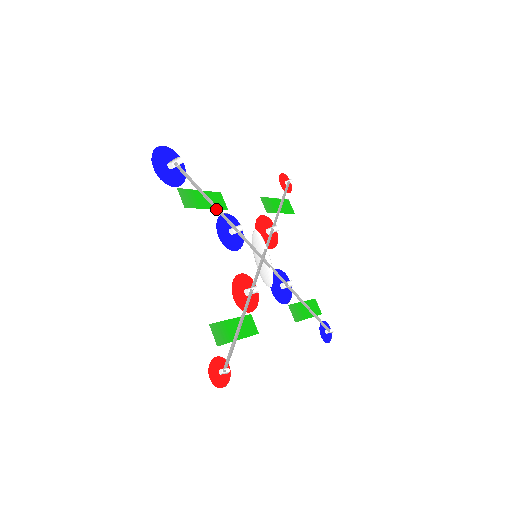
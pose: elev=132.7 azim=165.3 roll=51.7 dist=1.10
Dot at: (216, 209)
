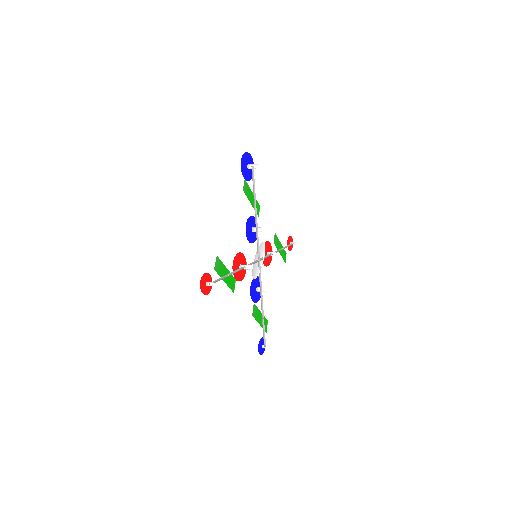
Dot at: (255, 209)
